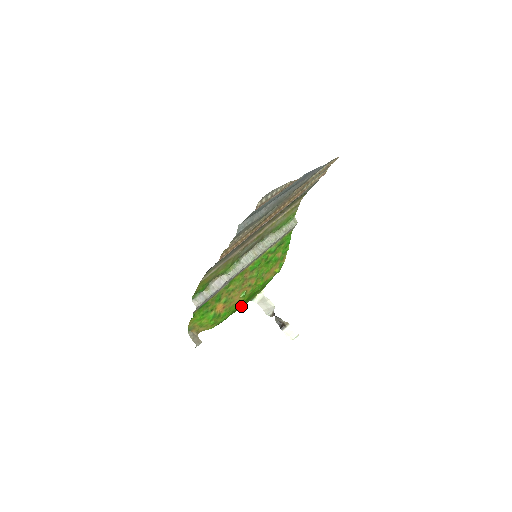
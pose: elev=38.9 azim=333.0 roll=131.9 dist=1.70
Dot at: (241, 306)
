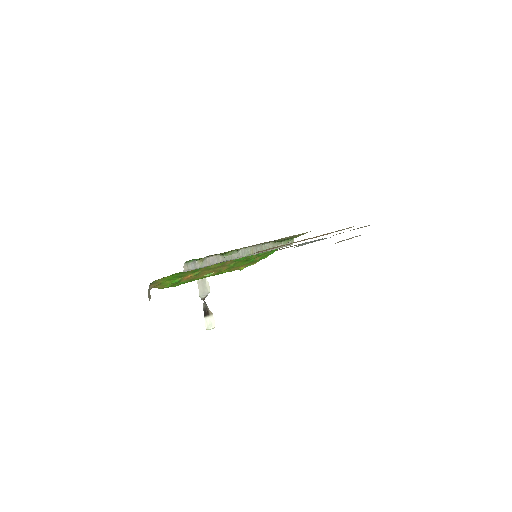
Dot at: occluded
